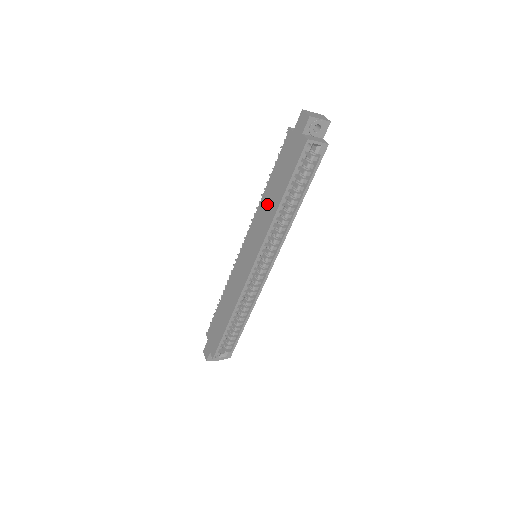
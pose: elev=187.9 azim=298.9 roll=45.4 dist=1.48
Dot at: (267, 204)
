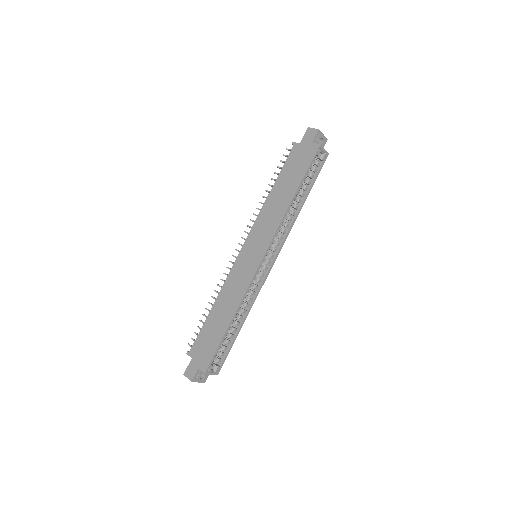
Dot at: (275, 203)
